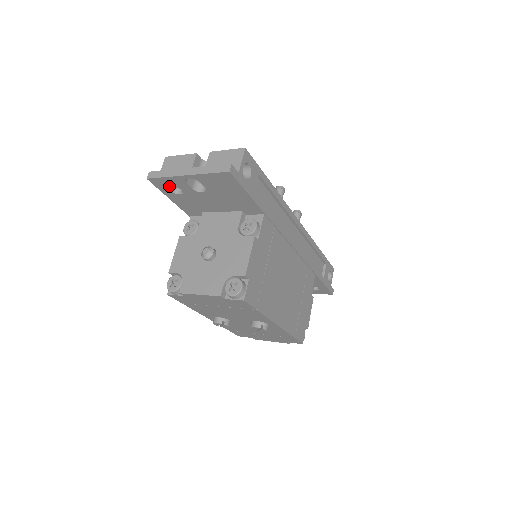
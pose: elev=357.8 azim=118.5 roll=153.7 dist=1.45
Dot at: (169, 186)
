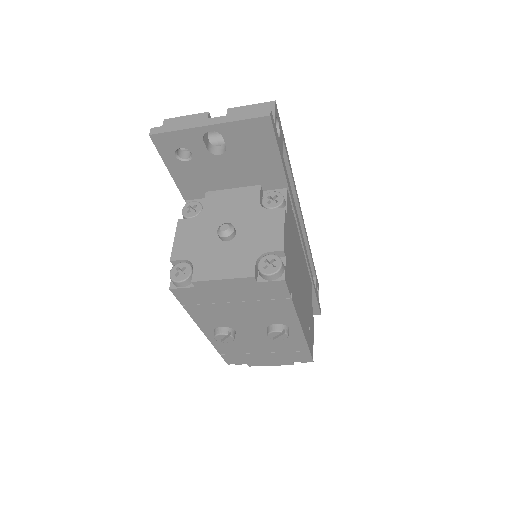
Dot at: (176, 147)
